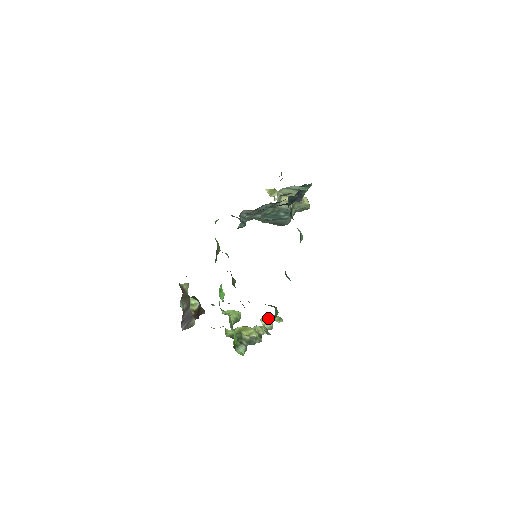
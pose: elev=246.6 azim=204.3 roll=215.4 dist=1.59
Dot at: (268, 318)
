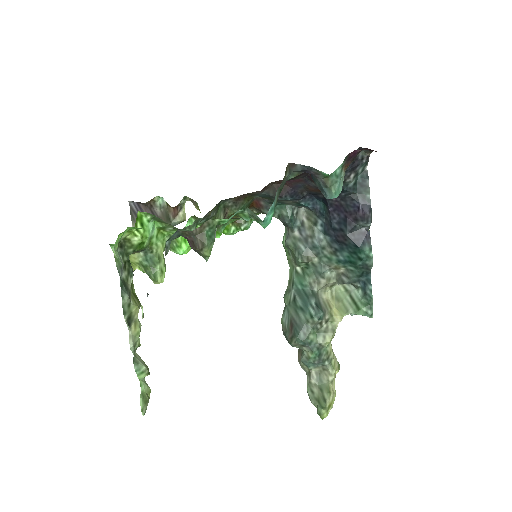
Dot at: occluded
